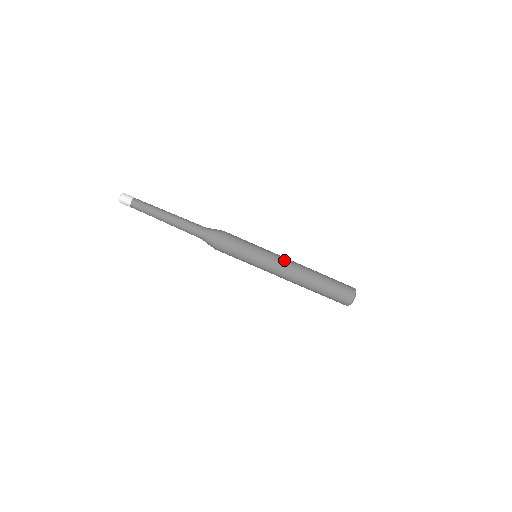
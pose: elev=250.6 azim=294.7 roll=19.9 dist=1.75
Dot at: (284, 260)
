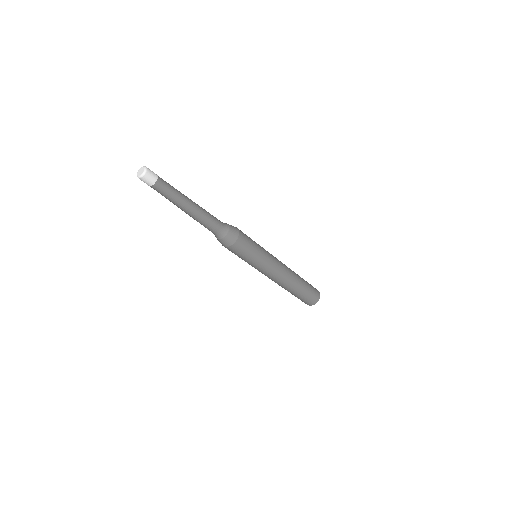
Dot at: (280, 268)
